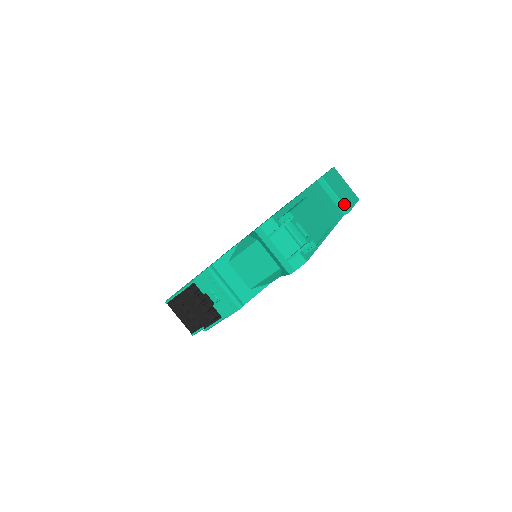
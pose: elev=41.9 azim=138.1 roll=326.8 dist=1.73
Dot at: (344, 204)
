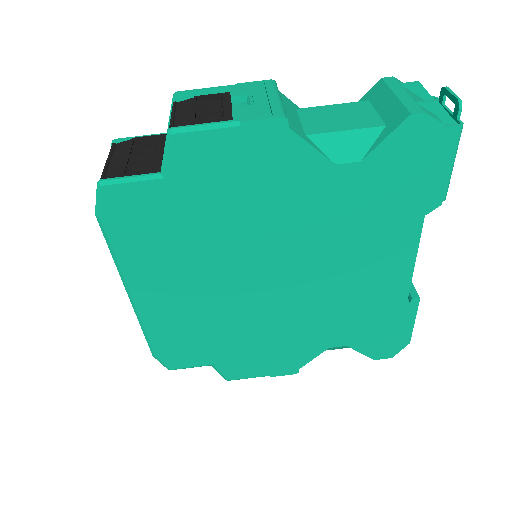
Dot at: (415, 289)
